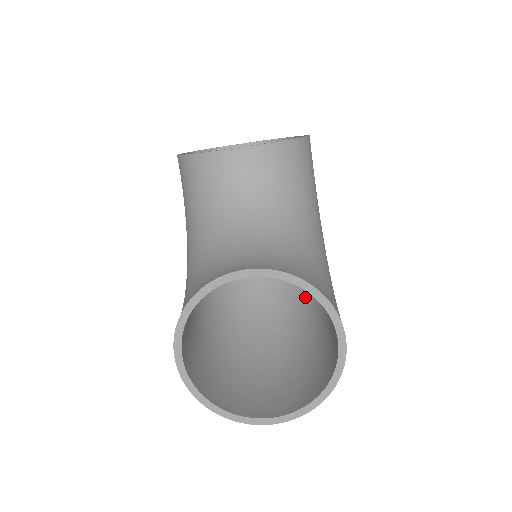
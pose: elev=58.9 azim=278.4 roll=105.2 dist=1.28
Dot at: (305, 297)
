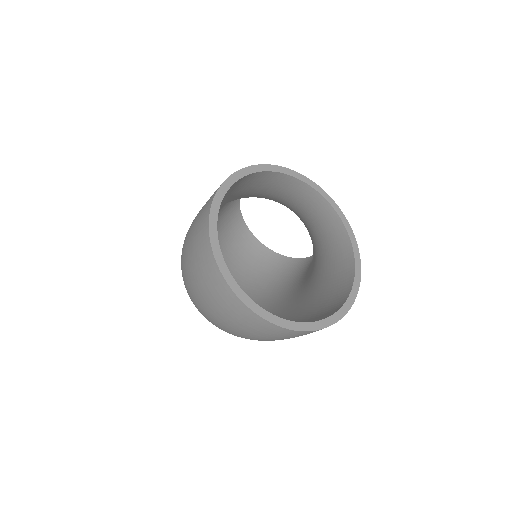
Dot at: occluded
